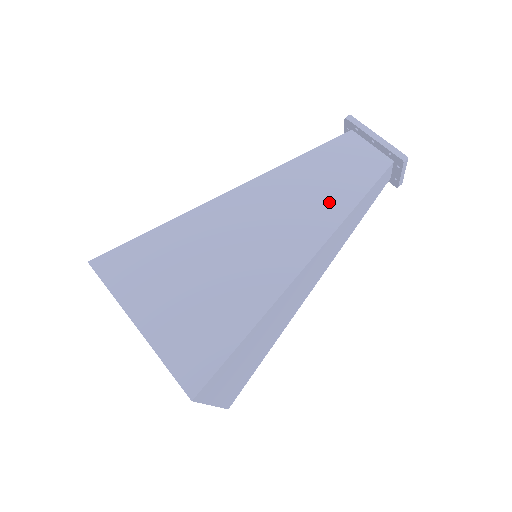
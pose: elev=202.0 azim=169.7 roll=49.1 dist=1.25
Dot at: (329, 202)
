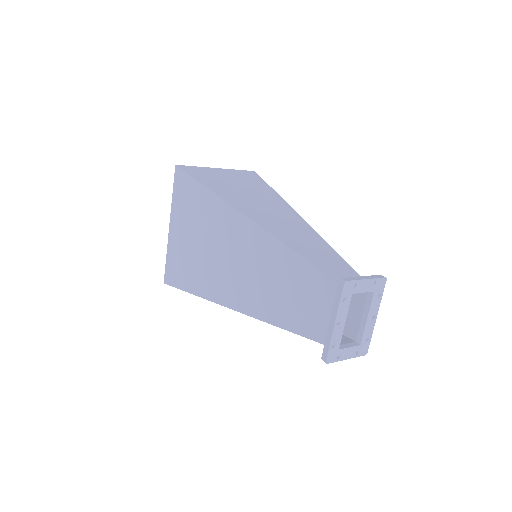
Dot at: (273, 303)
